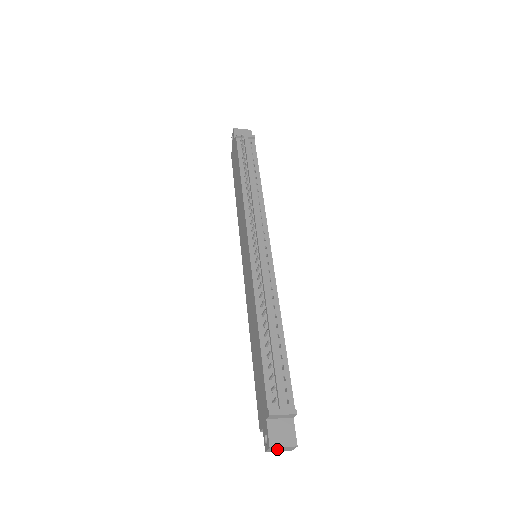
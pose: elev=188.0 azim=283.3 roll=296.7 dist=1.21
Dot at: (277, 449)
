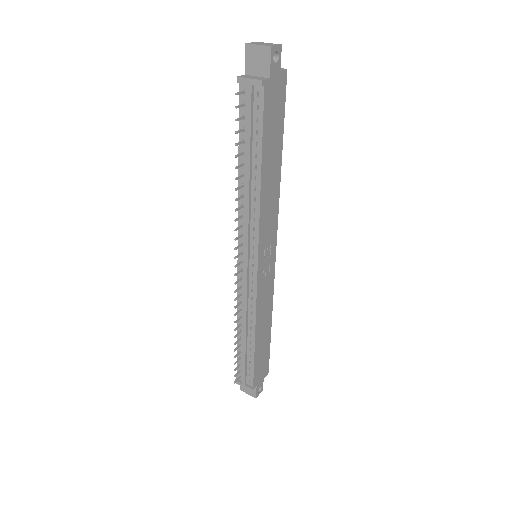
Dot at: occluded
